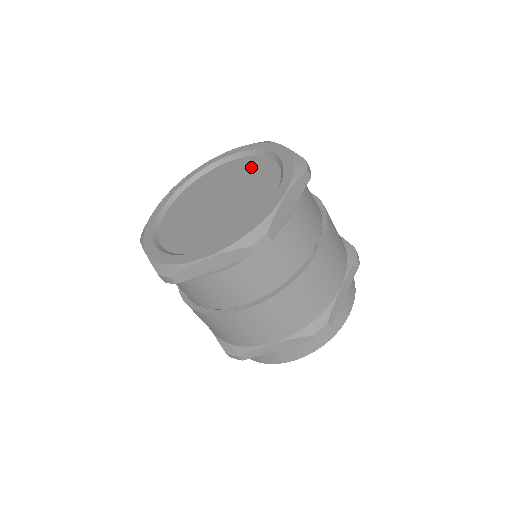
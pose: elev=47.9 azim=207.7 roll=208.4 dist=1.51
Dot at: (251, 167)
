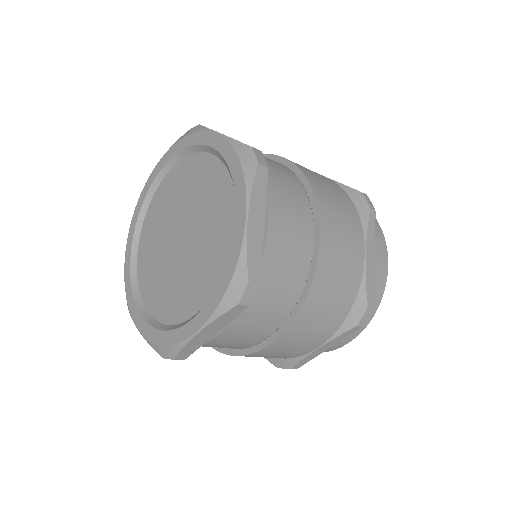
Dot at: (196, 174)
